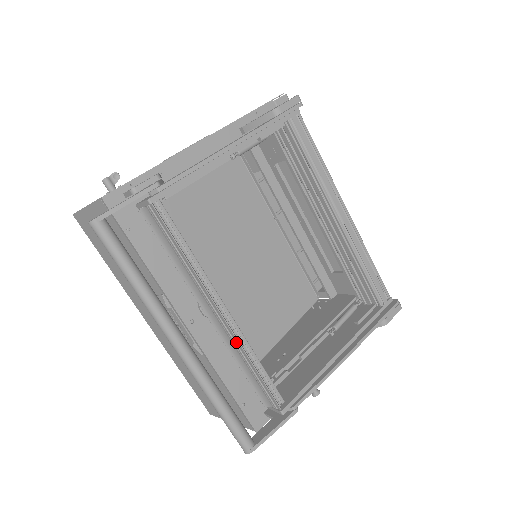
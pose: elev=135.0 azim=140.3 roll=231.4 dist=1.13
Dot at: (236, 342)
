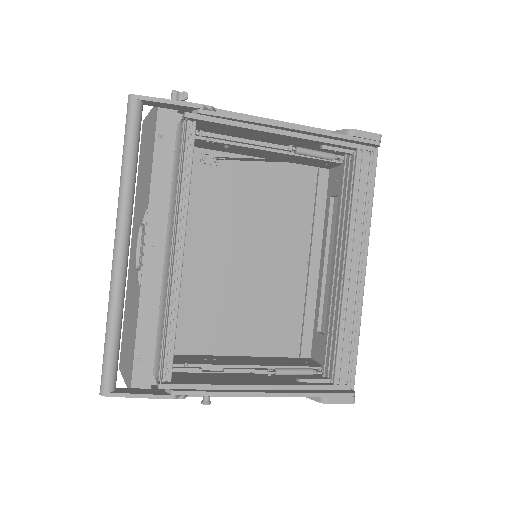
Dot at: (169, 287)
